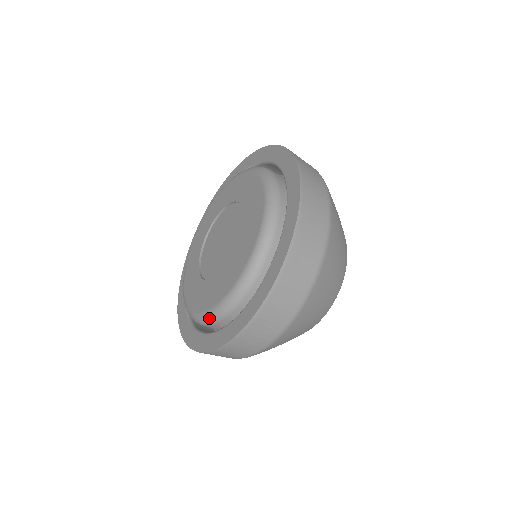
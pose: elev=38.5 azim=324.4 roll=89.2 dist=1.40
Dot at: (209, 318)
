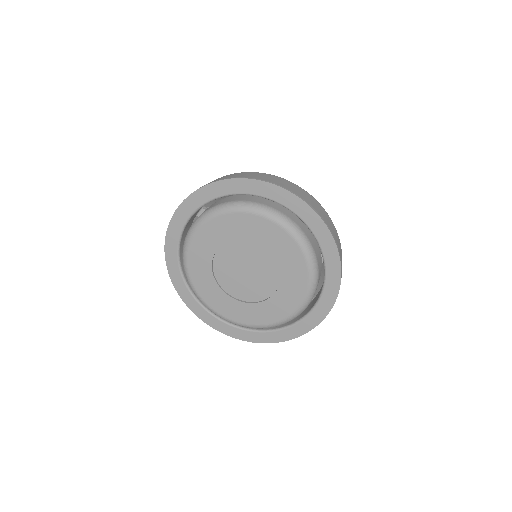
Dot at: (242, 326)
